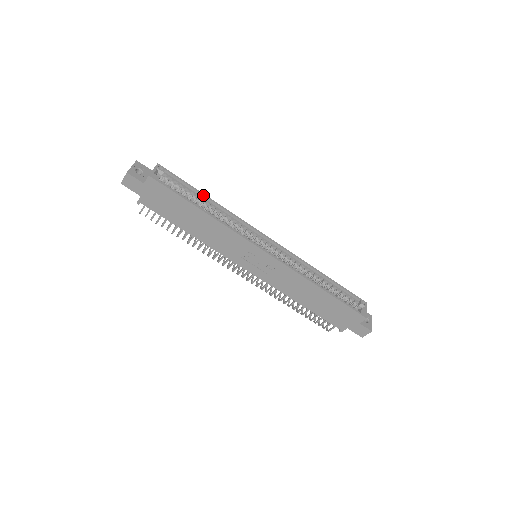
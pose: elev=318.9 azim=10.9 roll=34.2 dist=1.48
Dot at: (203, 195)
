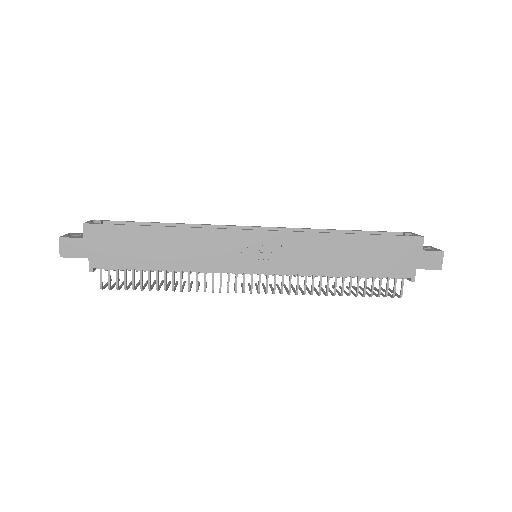
Dot at: (157, 223)
